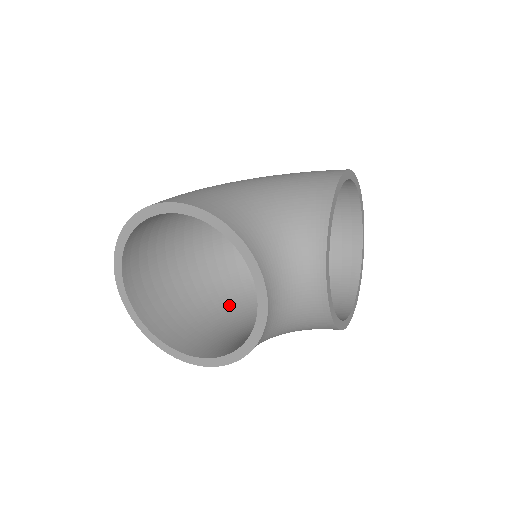
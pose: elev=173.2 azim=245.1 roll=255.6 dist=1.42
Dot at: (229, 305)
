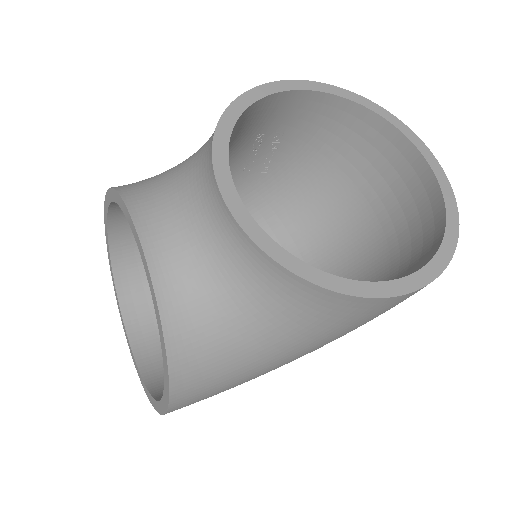
Dot at: occluded
